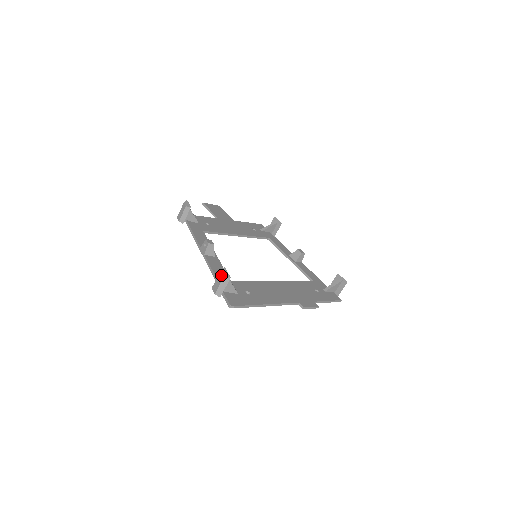
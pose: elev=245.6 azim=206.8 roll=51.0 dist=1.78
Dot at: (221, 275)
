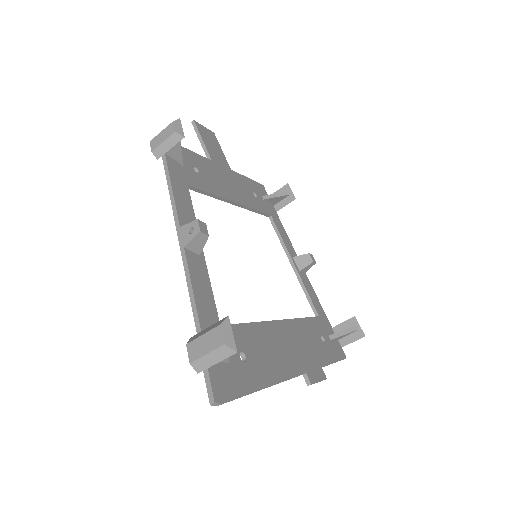
Dot at: (218, 336)
